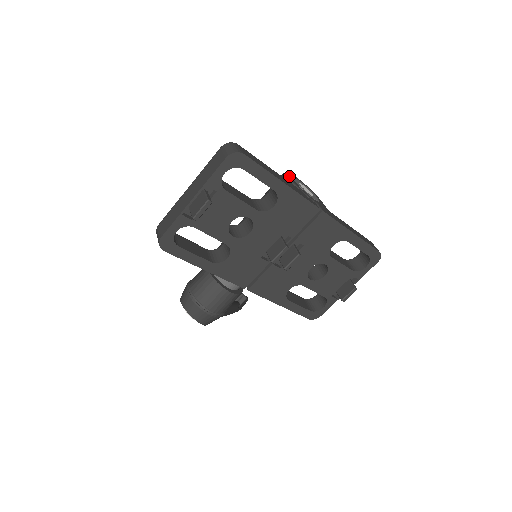
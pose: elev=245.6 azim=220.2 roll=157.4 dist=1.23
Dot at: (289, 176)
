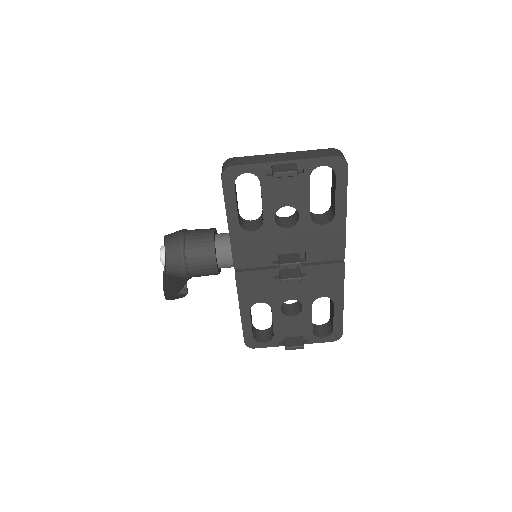
Dot at: occluded
